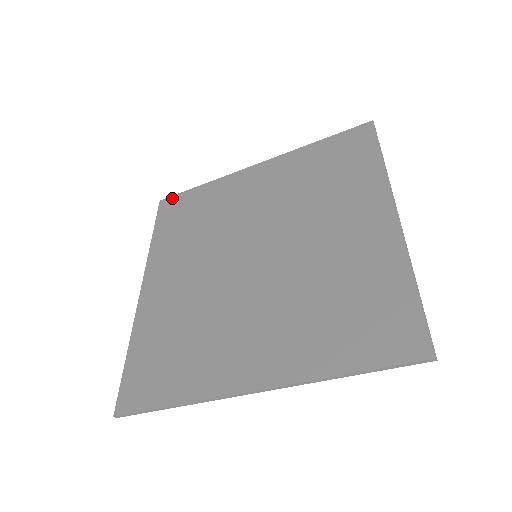
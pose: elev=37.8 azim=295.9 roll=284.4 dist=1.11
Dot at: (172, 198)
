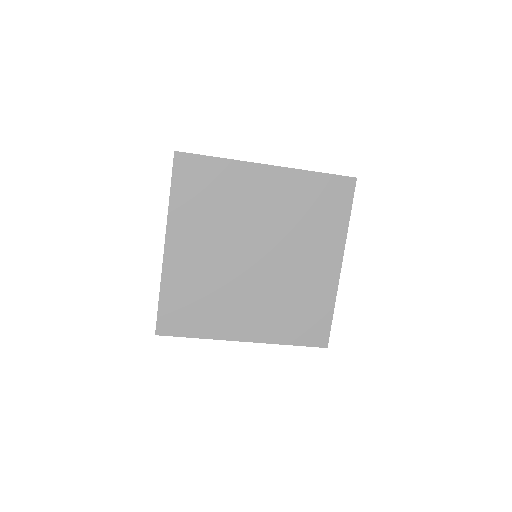
Dot at: (188, 156)
